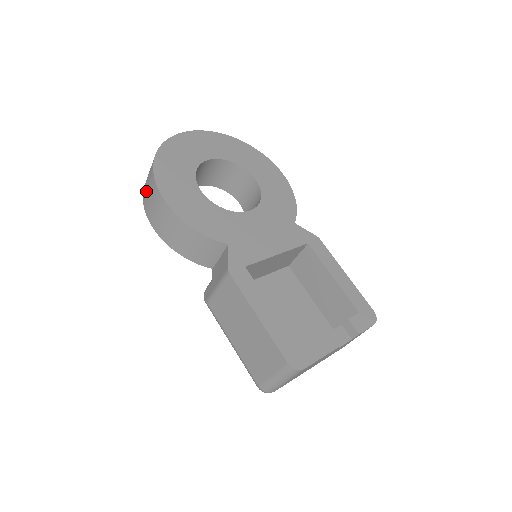
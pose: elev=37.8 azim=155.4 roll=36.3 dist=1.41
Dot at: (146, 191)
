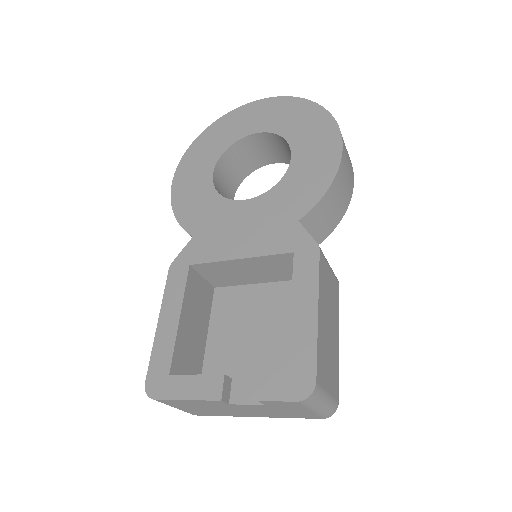
Dot at: occluded
